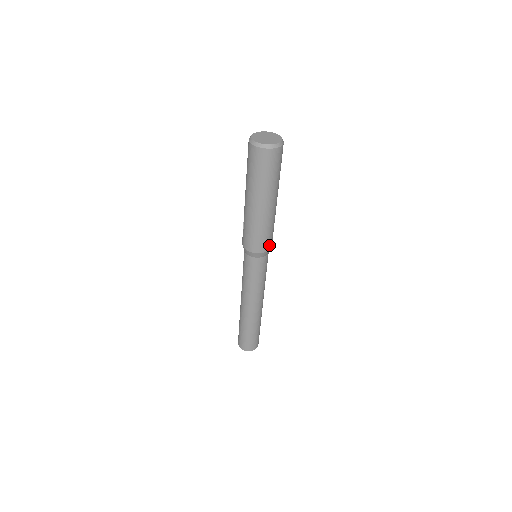
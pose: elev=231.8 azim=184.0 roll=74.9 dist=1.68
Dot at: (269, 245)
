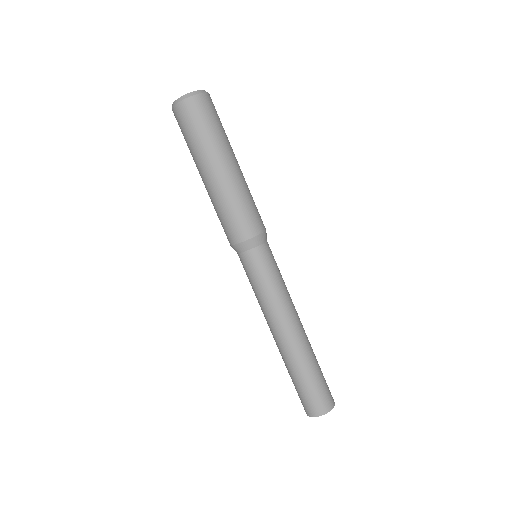
Dot at: (243, 232)
